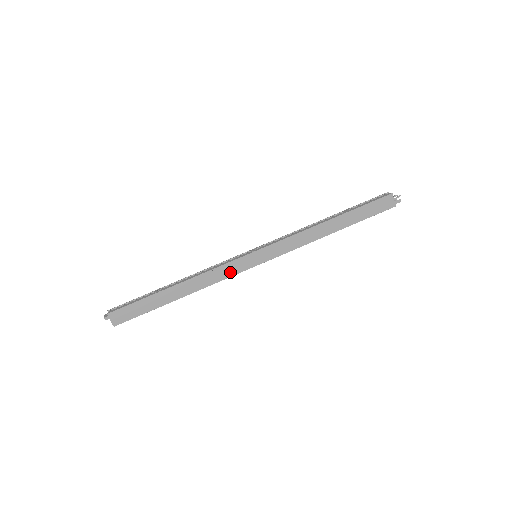
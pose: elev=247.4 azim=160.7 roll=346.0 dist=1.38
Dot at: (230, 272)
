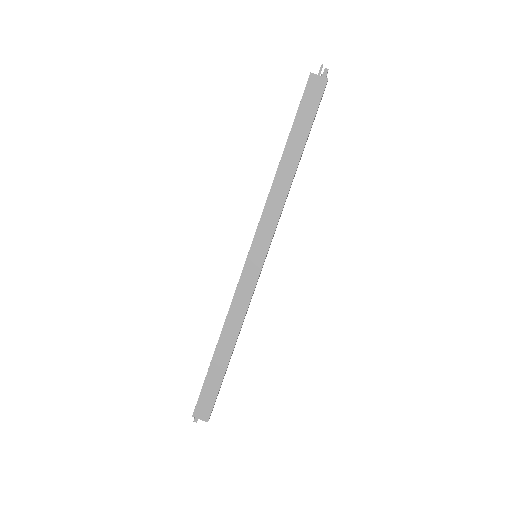
Dot at: (248, 291)
